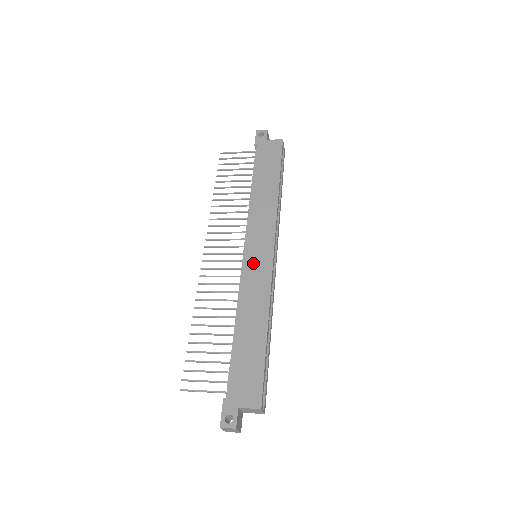
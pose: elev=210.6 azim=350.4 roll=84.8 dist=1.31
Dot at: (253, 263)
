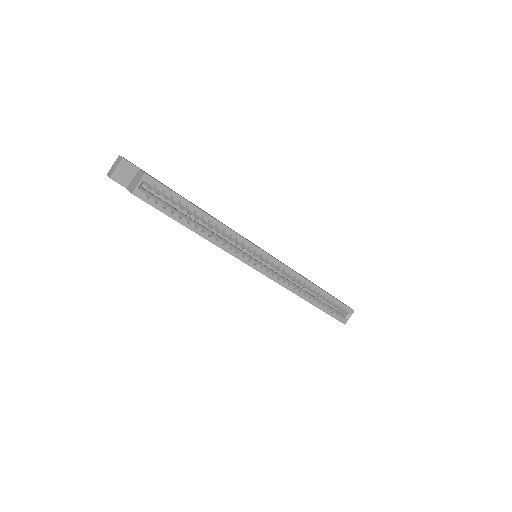
Dot at: occluded
